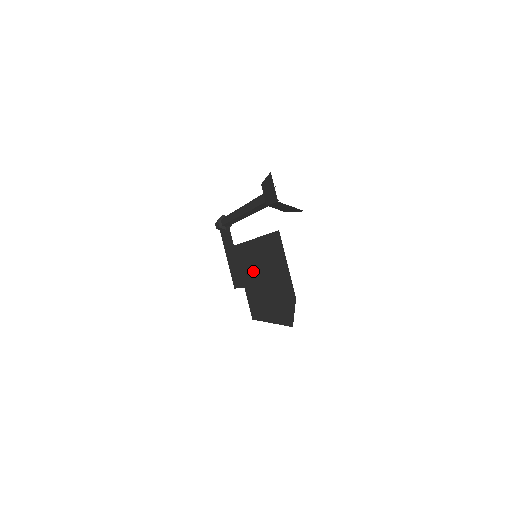
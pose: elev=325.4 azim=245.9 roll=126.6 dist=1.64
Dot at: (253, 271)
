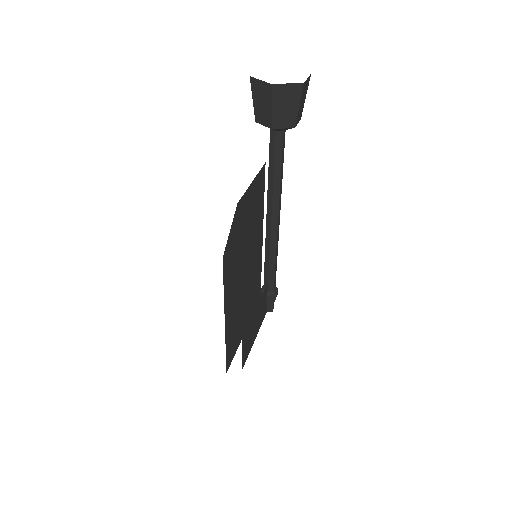
Dot at: (249, 284)
